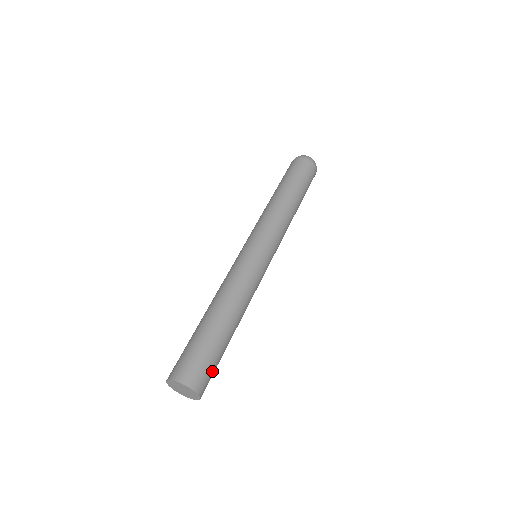
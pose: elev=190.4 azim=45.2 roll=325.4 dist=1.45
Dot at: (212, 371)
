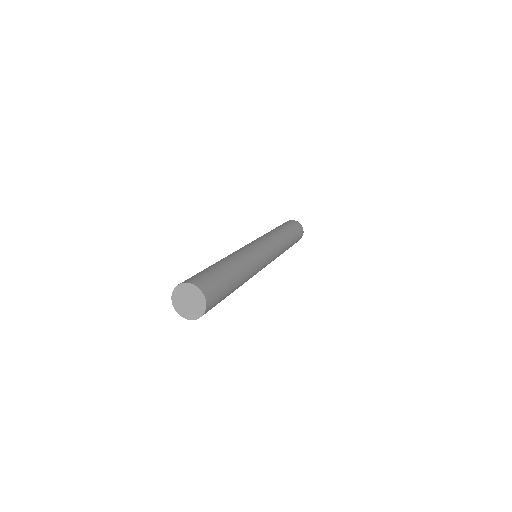
Dot at: (218, 289)
